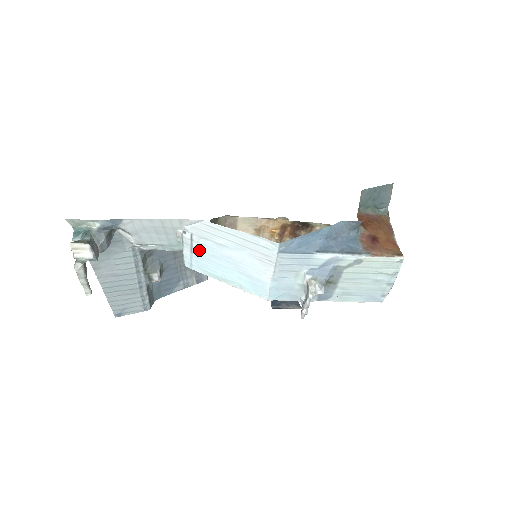
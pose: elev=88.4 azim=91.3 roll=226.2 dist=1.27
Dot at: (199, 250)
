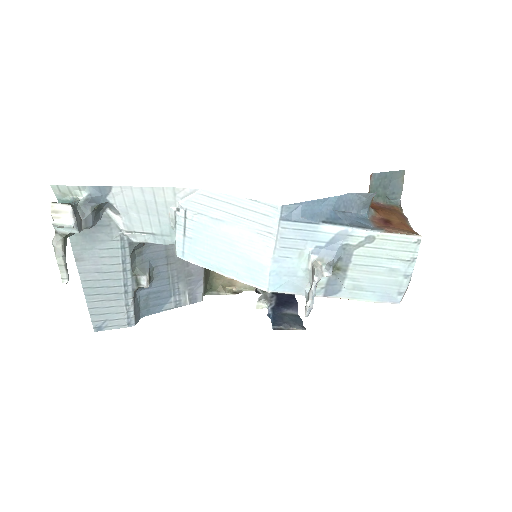
Dot at: (193, 231)
